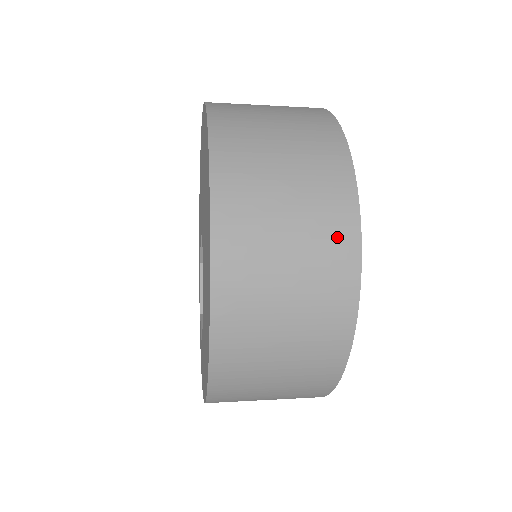
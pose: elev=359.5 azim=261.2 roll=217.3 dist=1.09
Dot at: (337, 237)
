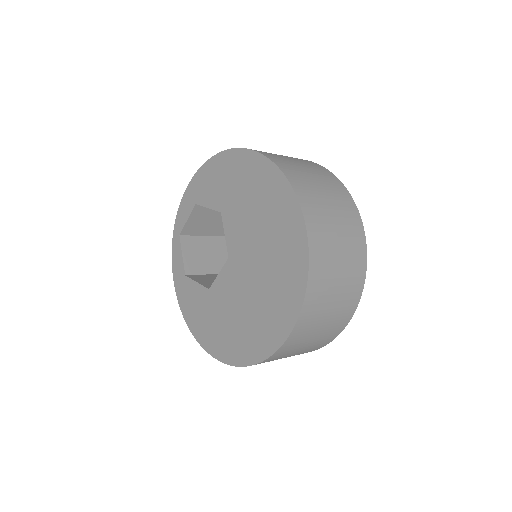
Dot at: (328, 339)
